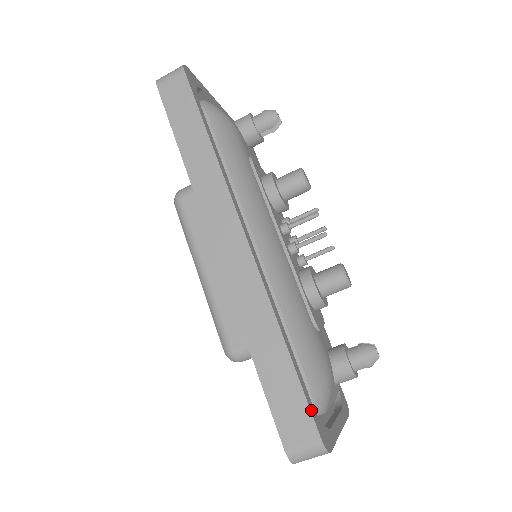
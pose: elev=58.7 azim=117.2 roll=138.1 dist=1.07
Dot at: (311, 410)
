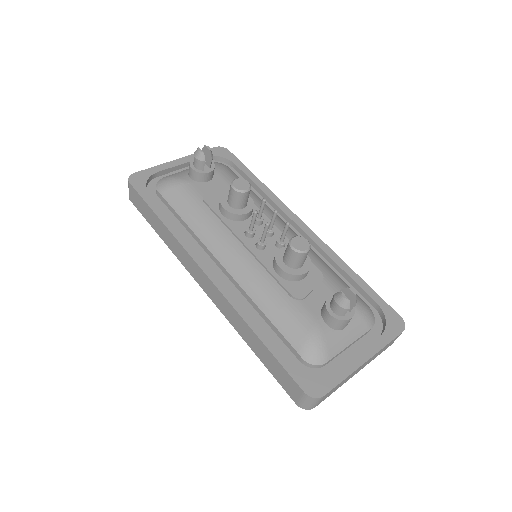
Dot at: (291, 374)
